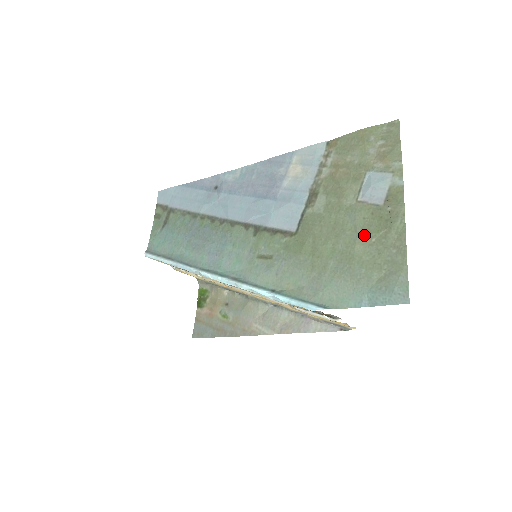
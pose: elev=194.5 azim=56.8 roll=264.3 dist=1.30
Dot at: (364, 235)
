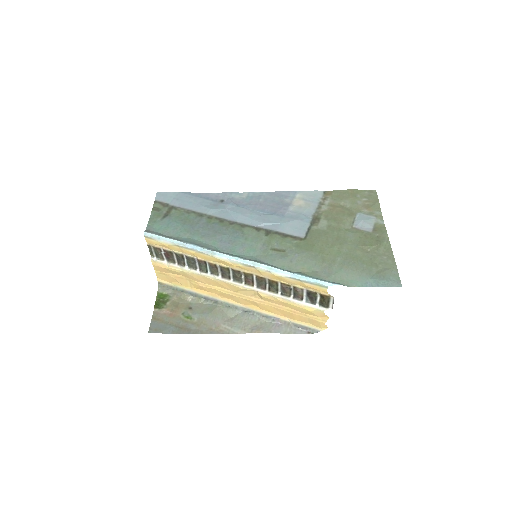
Dot at: (362, 246)
